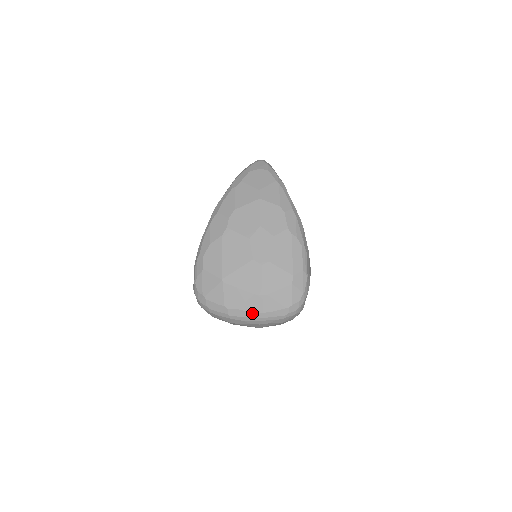
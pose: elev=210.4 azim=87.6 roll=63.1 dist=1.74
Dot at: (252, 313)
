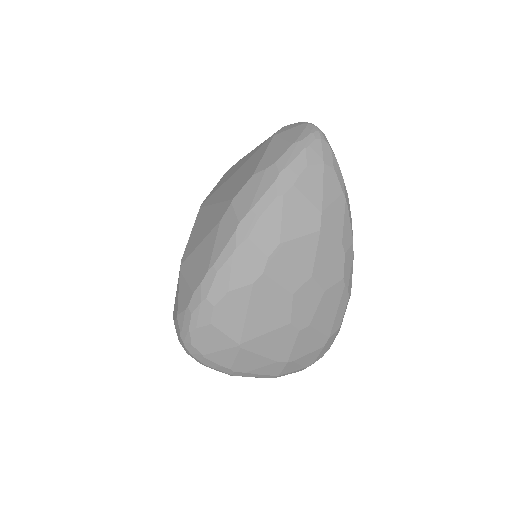
Dot at: (264, 375)
